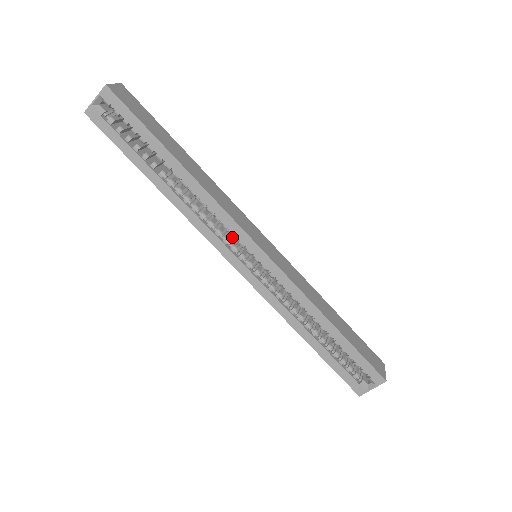
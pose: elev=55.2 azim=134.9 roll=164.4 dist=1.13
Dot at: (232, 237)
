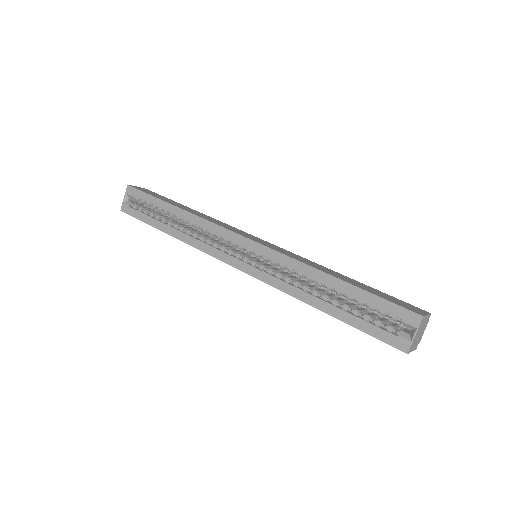
Dot at: (231, 247)
